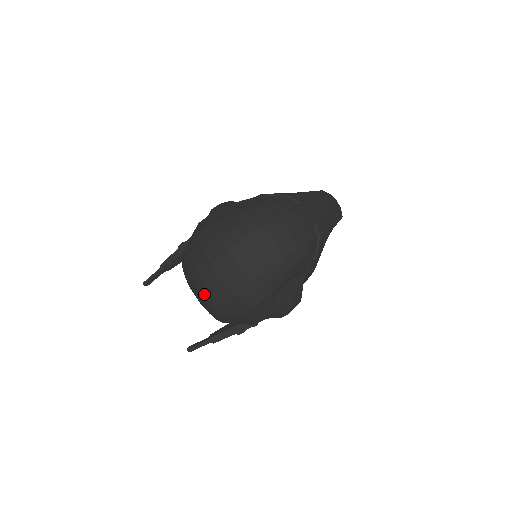
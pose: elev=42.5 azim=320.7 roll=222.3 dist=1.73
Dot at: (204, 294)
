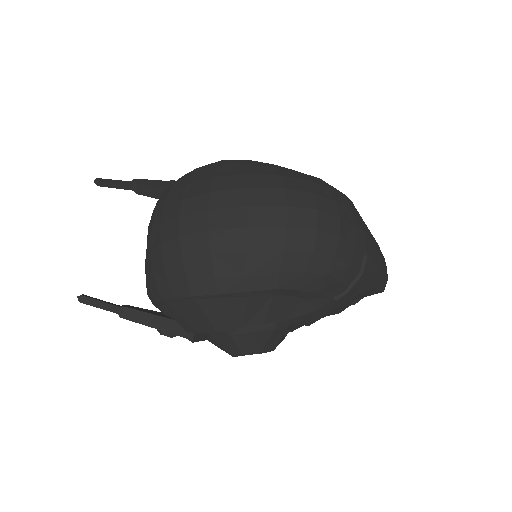
Dot at: (167, 232)
